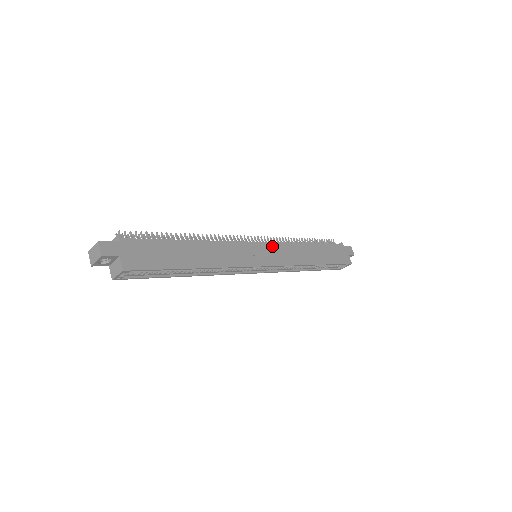
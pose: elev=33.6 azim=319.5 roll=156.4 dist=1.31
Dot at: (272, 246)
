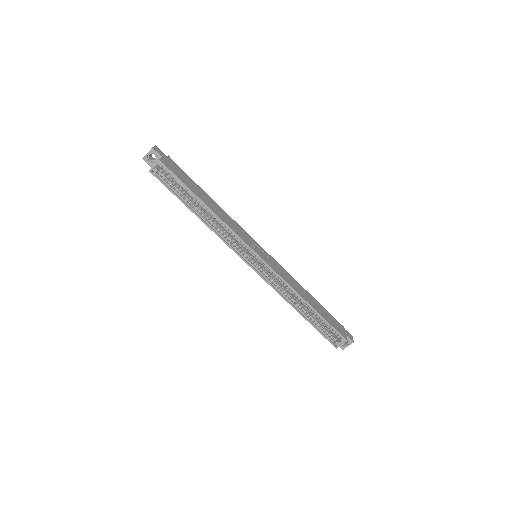
Dot at: (272, 259)
